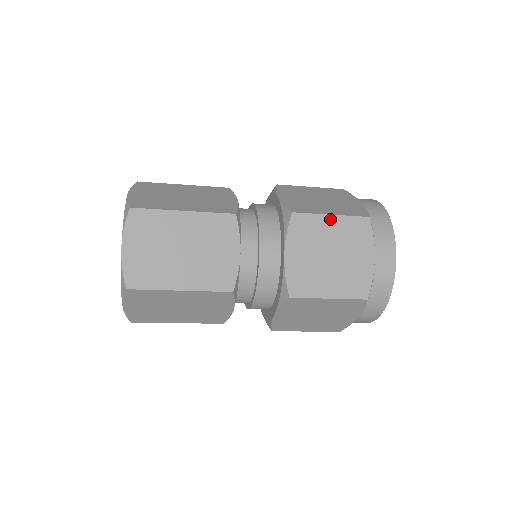
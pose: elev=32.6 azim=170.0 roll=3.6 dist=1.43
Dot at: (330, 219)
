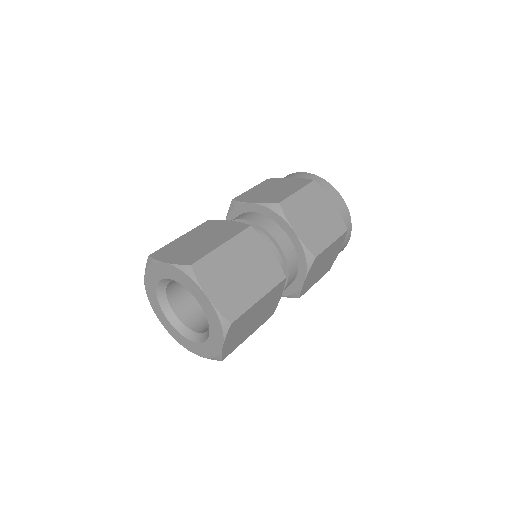
Dot at: (299, 194)
